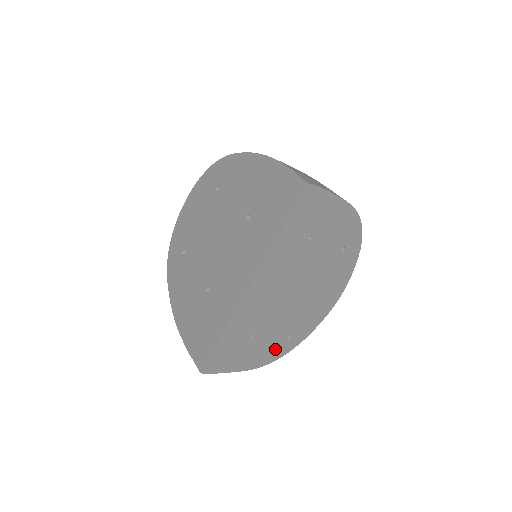
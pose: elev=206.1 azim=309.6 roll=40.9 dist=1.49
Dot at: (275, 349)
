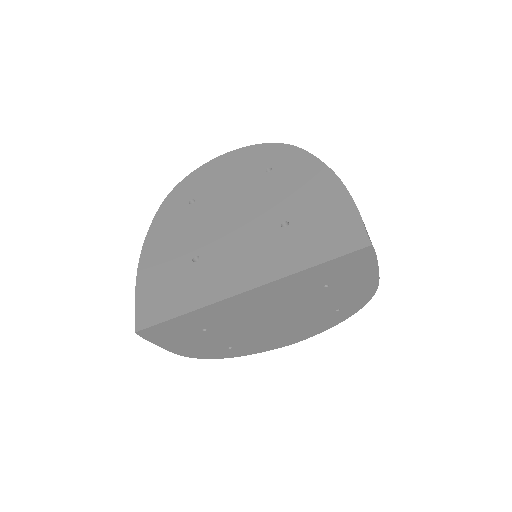
Dot at: (211, 350)
